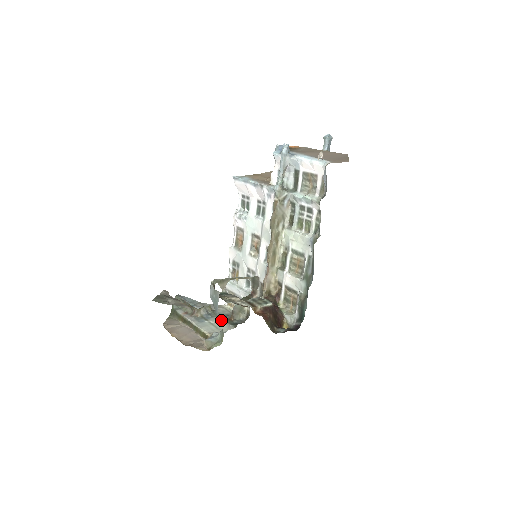
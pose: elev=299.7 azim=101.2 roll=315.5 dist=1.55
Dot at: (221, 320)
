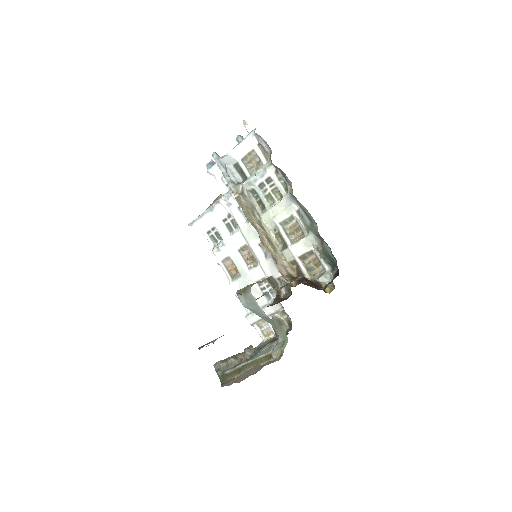
Dot at: (270, 343)
